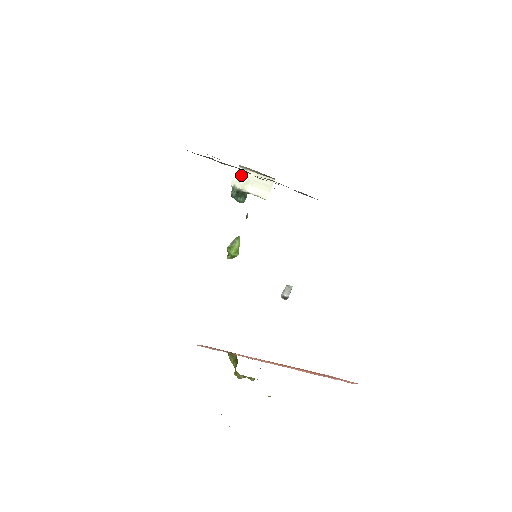
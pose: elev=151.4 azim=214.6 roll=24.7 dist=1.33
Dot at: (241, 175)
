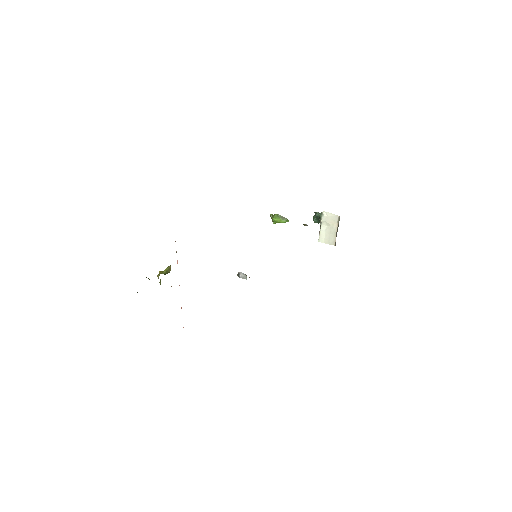
Dot at: (333, 218)
